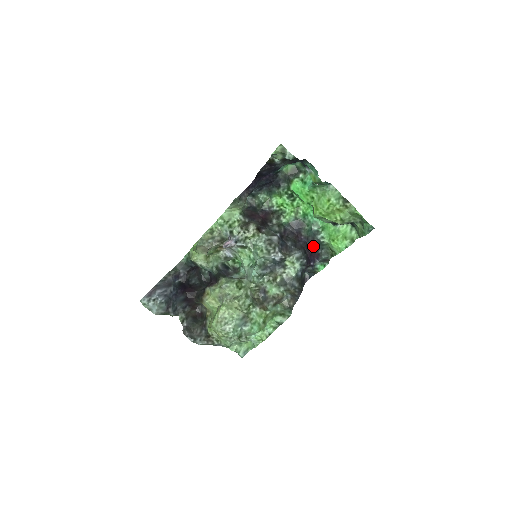
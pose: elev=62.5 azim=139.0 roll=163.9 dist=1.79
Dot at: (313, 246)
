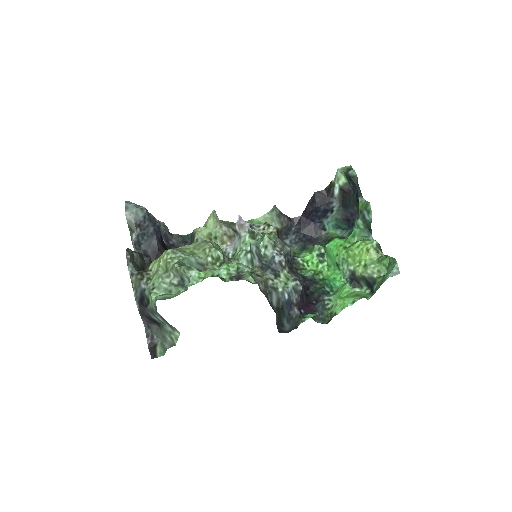
Dot at: (314, 303)
